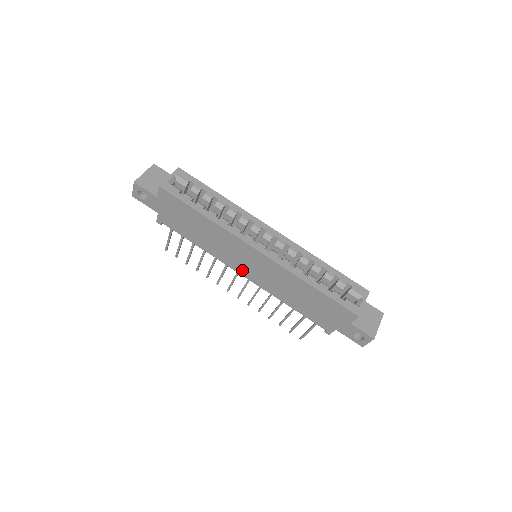
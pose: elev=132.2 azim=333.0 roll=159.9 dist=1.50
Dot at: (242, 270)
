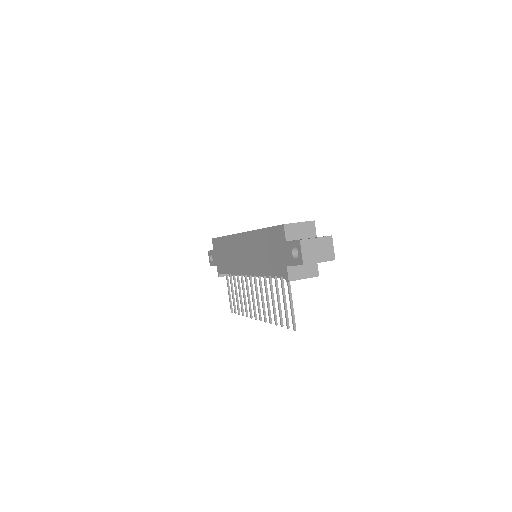
Dot at: (244, 268)
